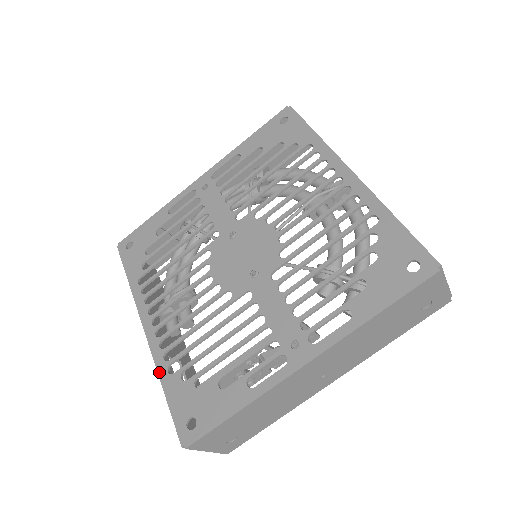
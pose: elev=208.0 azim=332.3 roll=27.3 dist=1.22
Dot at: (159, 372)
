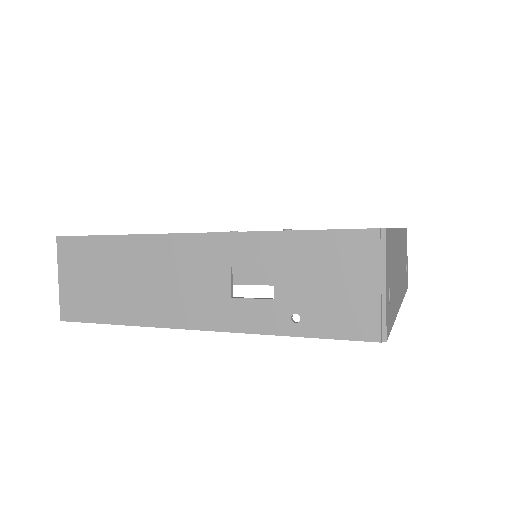
Dot at: occluded
